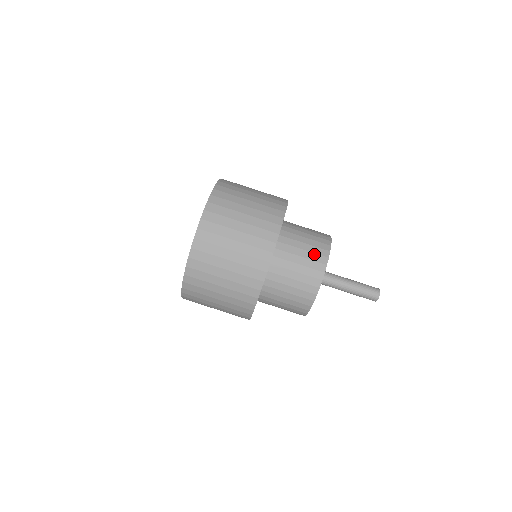
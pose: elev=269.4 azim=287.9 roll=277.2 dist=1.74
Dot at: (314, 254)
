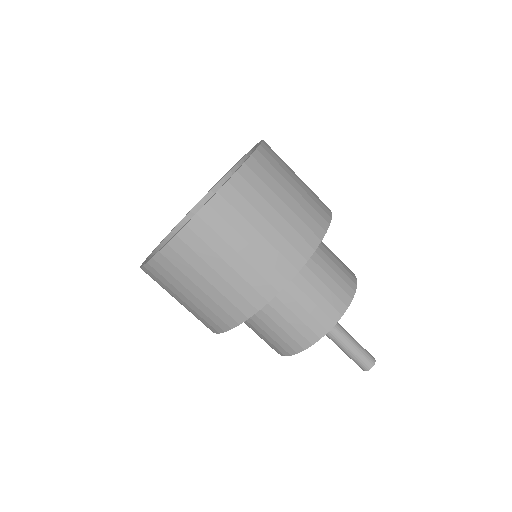
Dot at: (321, 311)
